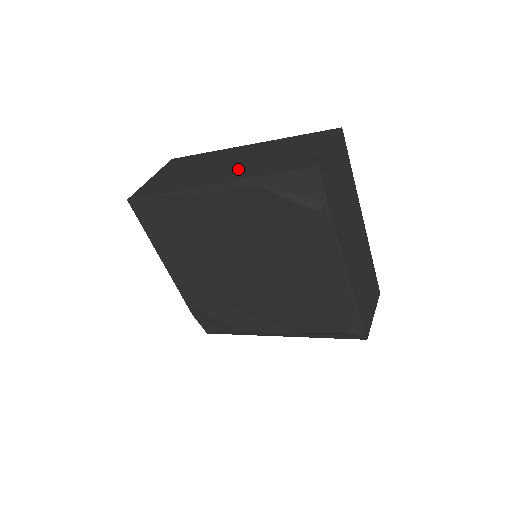
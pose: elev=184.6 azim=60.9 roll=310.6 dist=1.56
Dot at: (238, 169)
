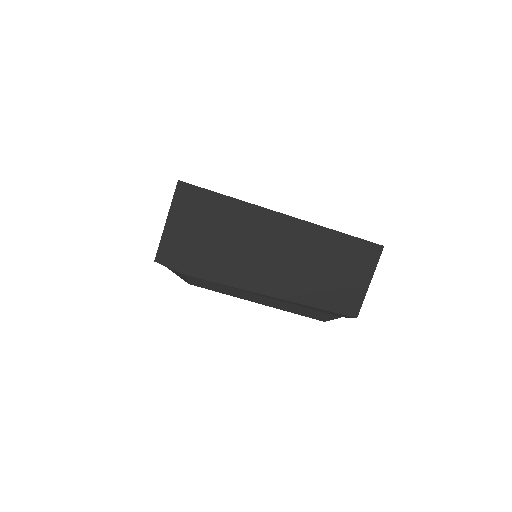
Dot at: occluded
